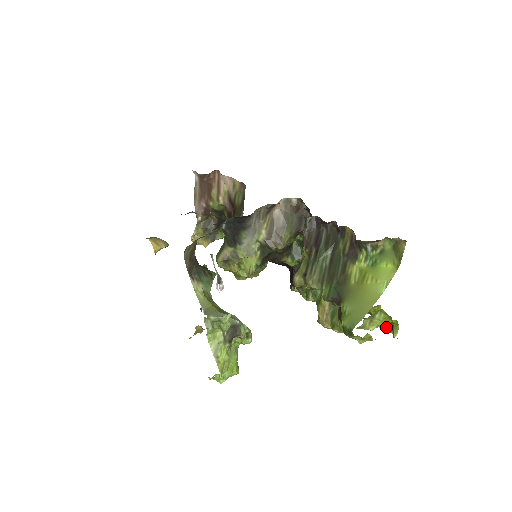
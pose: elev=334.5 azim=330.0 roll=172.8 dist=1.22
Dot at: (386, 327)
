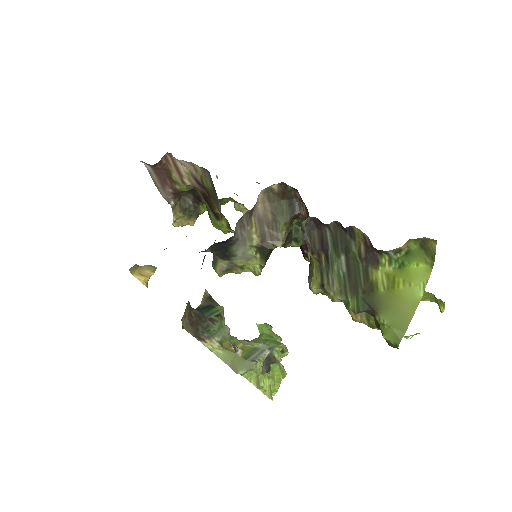
Dot at: (428, 299)
